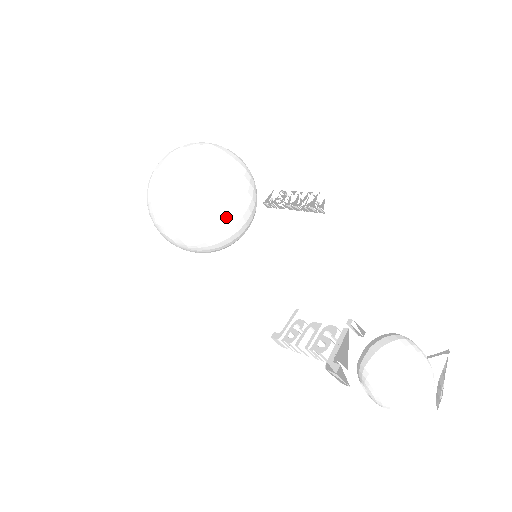
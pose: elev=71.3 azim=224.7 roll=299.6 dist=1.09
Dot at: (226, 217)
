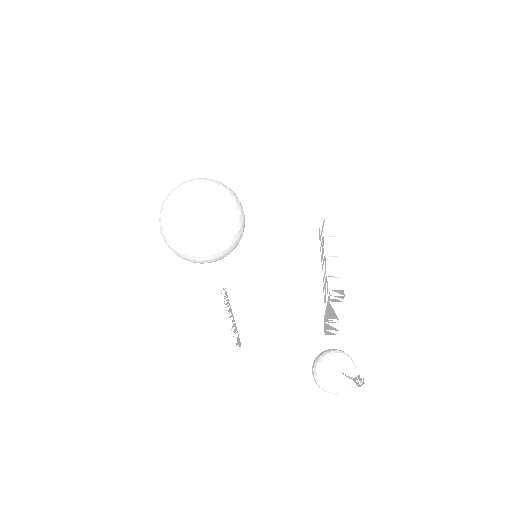
Dot at: (219, 257)
